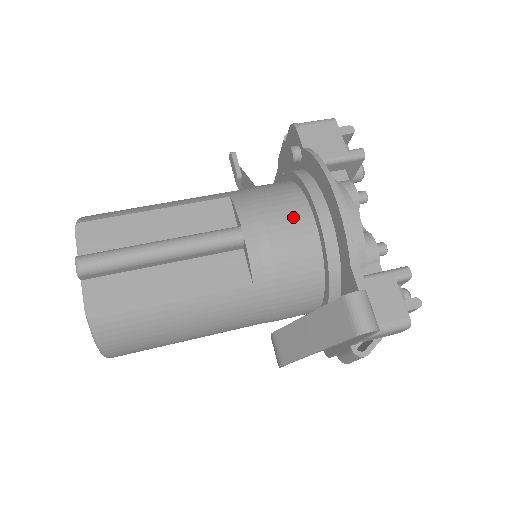
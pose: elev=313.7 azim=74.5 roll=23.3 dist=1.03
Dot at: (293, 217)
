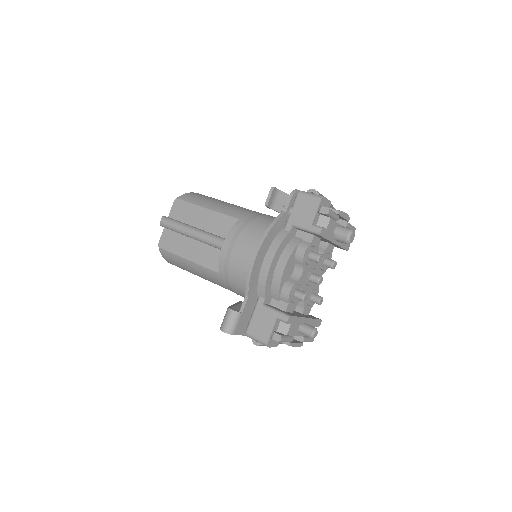
Dot at: (248, 251)
